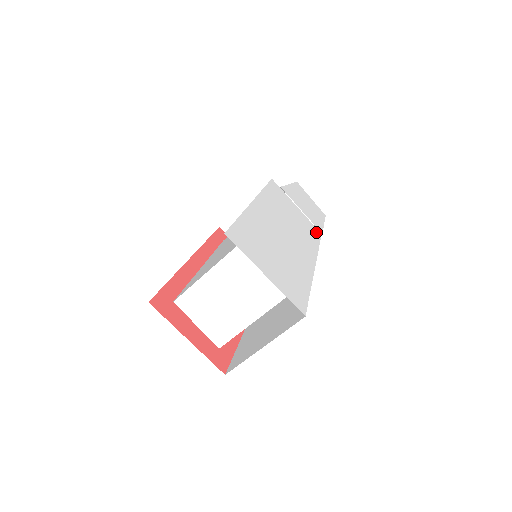
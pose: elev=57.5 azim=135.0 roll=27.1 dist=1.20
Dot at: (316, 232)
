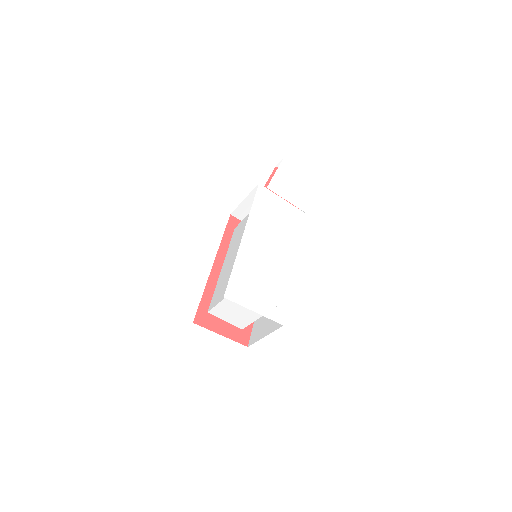
Dot at: (300, 216)
